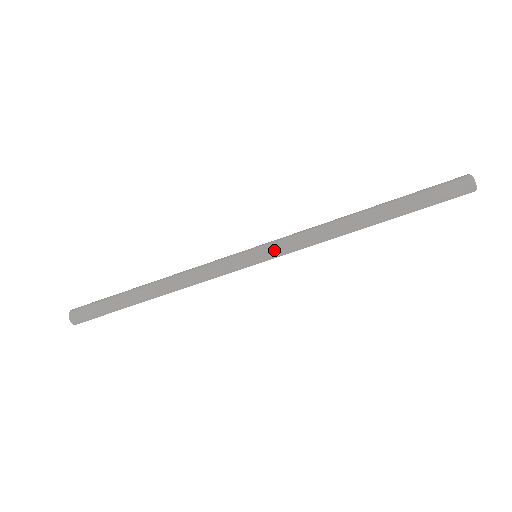
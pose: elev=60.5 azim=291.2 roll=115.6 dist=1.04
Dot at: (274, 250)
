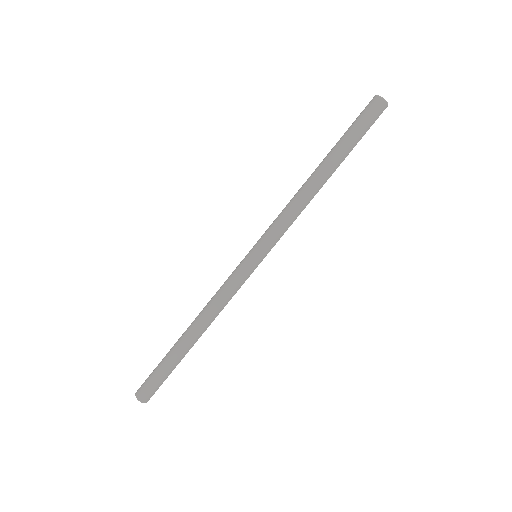
Dot at: (268, 243)
